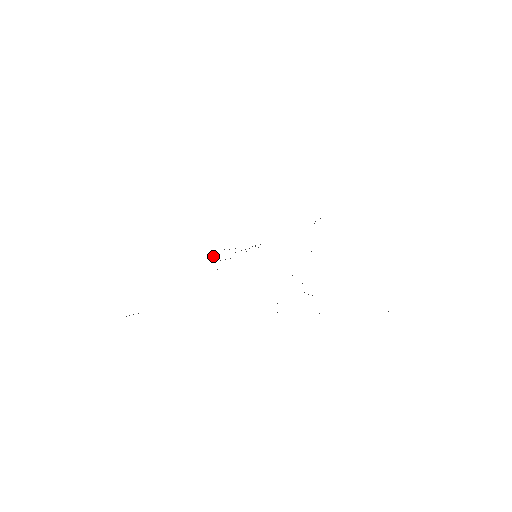
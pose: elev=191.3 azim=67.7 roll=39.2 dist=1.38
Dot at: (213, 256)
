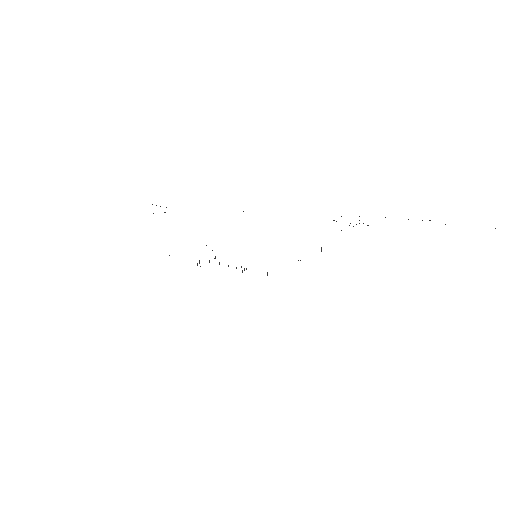
Dot at: occluded
